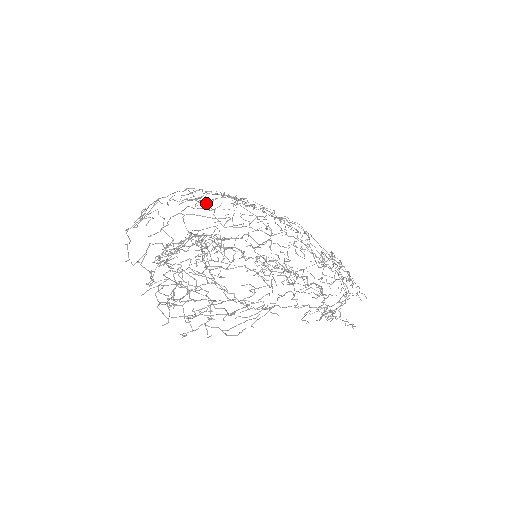
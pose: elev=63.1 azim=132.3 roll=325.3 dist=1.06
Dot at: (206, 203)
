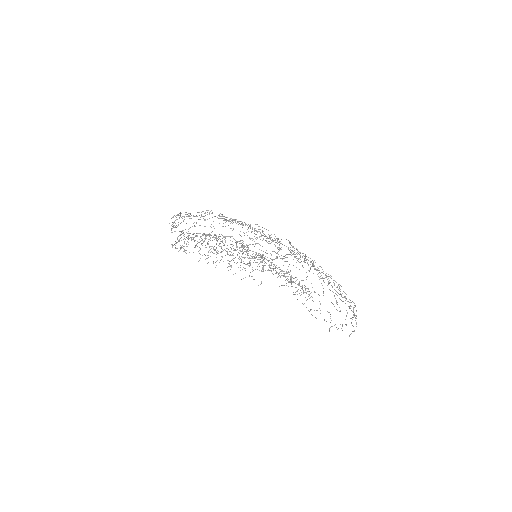
Dot at: occluded
